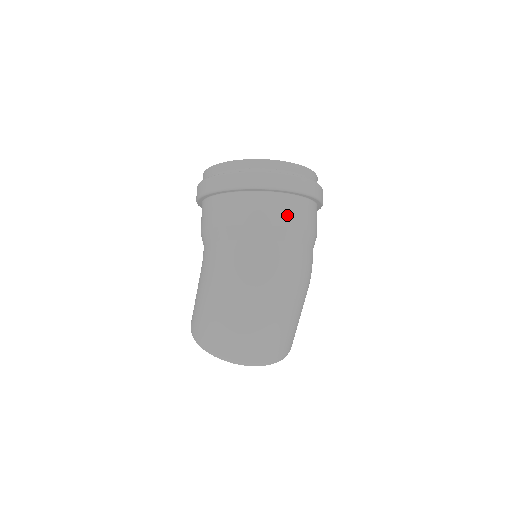
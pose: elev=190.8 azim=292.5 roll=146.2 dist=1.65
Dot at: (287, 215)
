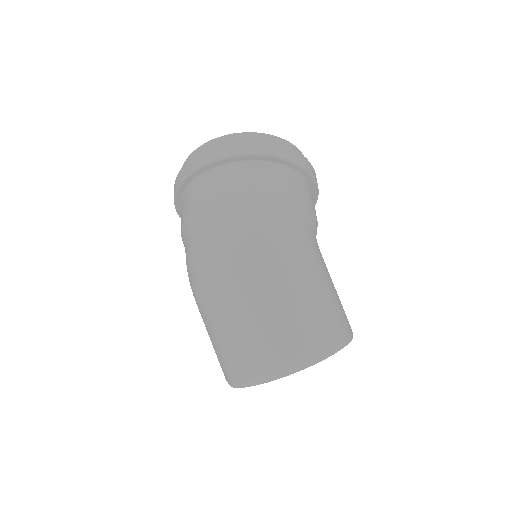
Dot at: (207, 192)
